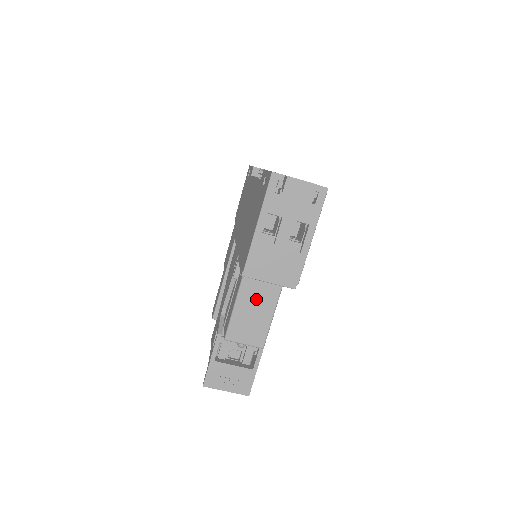
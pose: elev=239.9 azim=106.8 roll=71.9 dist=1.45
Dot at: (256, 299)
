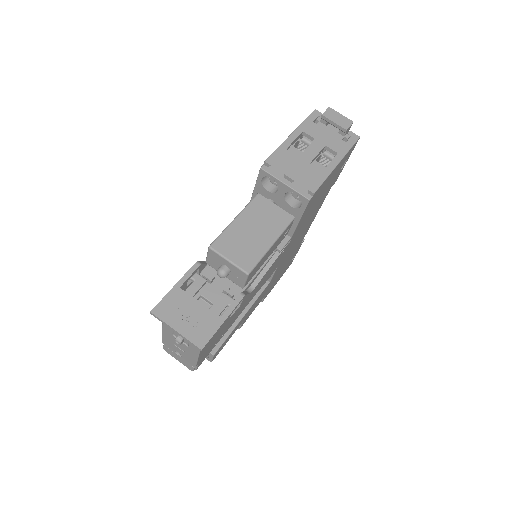
Dot at: (259, 222)
